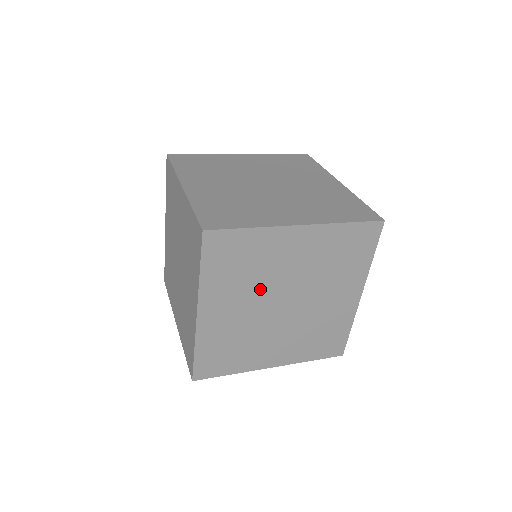
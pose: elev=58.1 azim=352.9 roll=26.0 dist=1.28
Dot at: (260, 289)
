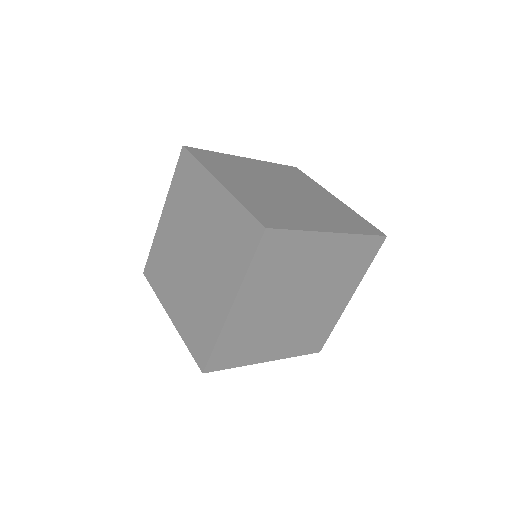
Dot at: (273, 324)
